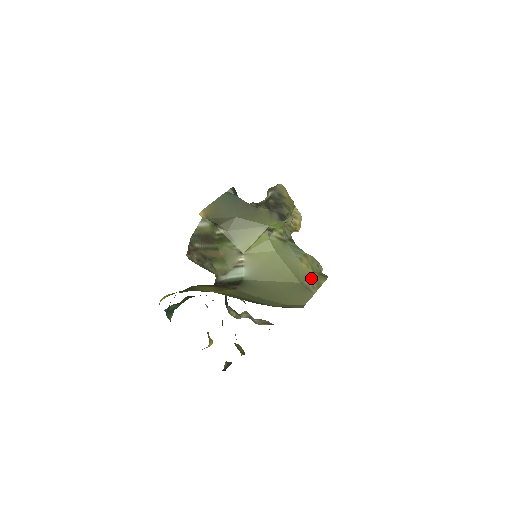
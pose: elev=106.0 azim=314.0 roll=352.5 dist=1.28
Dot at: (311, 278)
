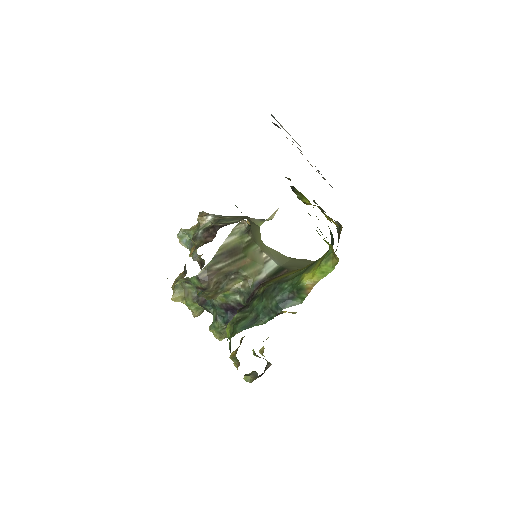
Dot at: occluded
